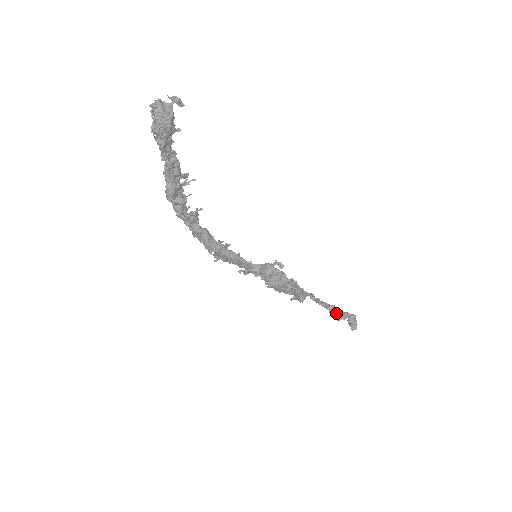
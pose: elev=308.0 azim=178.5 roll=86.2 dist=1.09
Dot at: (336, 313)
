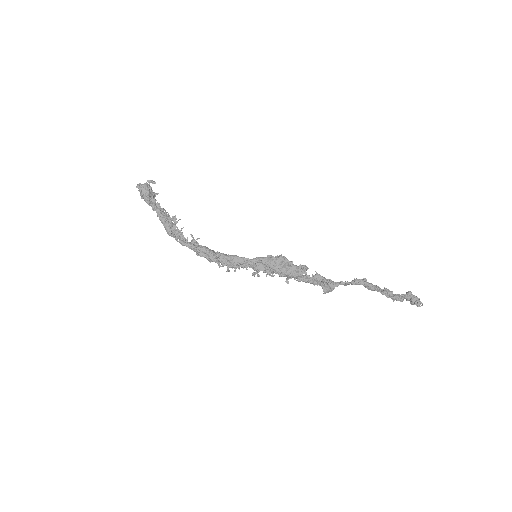
Dot at: (371, 284)
